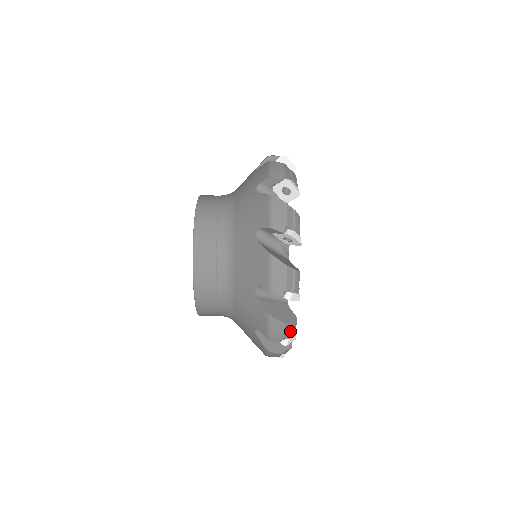
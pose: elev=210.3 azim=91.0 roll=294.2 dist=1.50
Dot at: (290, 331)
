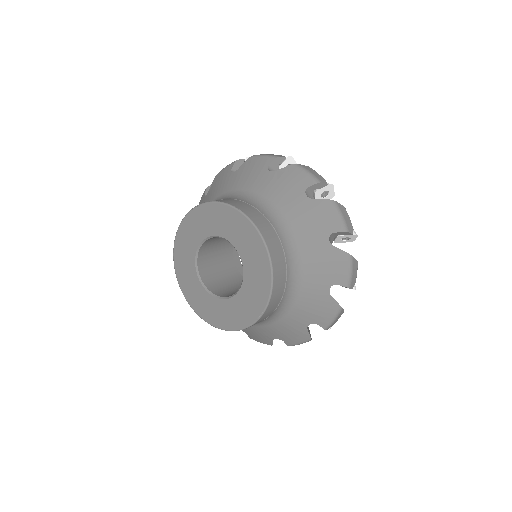
Dot at: occluded
